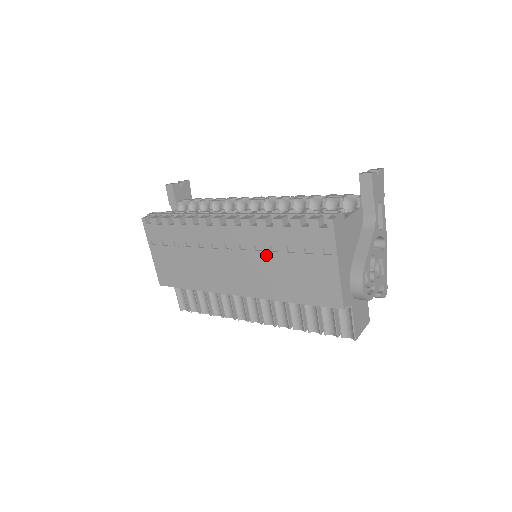
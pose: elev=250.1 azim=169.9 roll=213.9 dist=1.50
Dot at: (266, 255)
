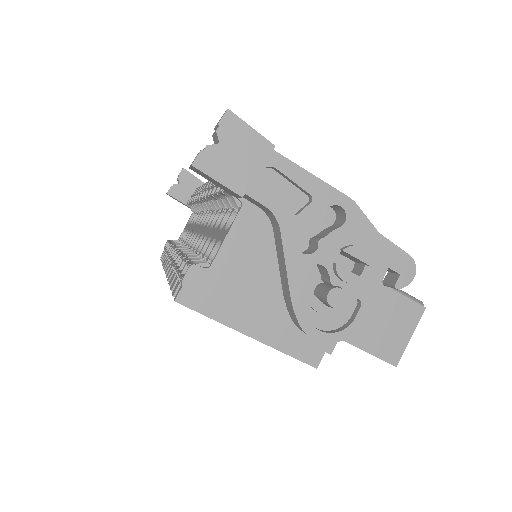
Dot at: occluded
